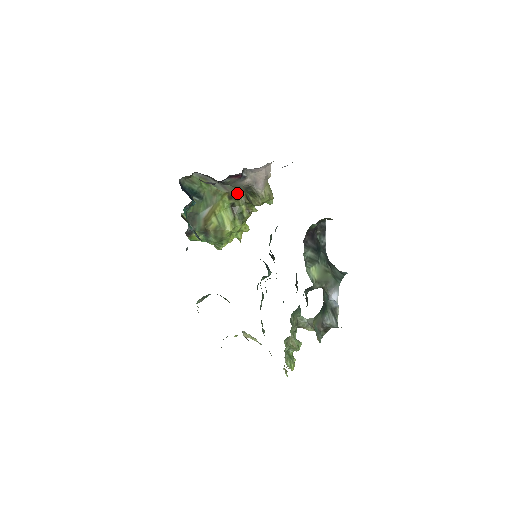
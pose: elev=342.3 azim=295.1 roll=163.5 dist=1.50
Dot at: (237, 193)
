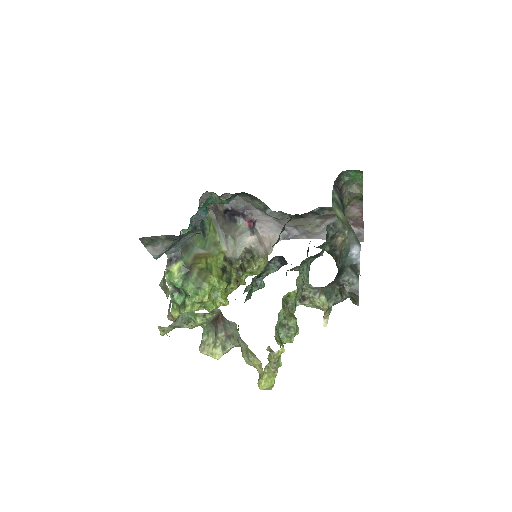
Dot at: (234, 258)
